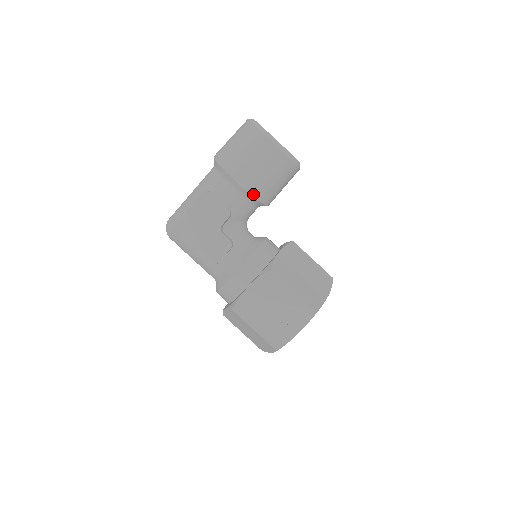
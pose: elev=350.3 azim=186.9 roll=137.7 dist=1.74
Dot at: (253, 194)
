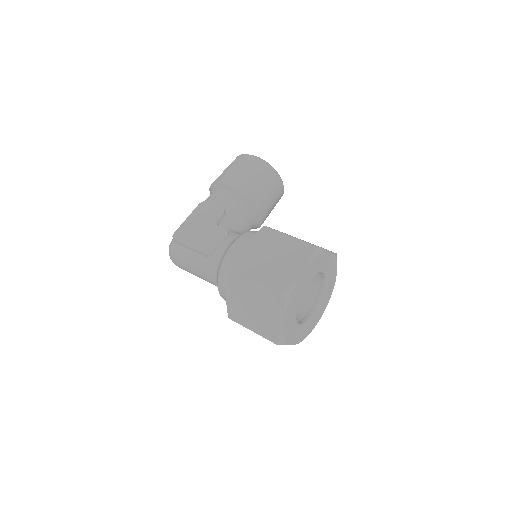
Dot at: (242, 192)
